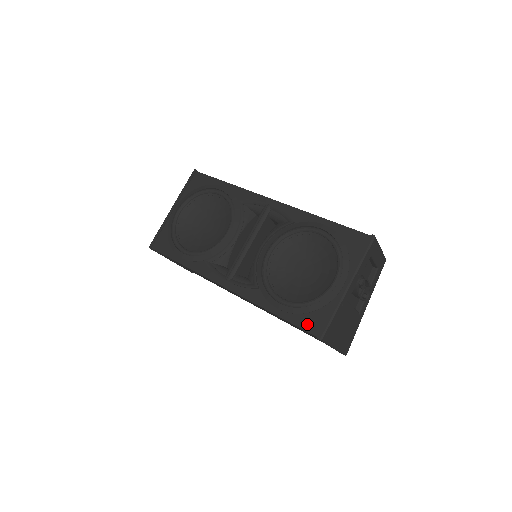
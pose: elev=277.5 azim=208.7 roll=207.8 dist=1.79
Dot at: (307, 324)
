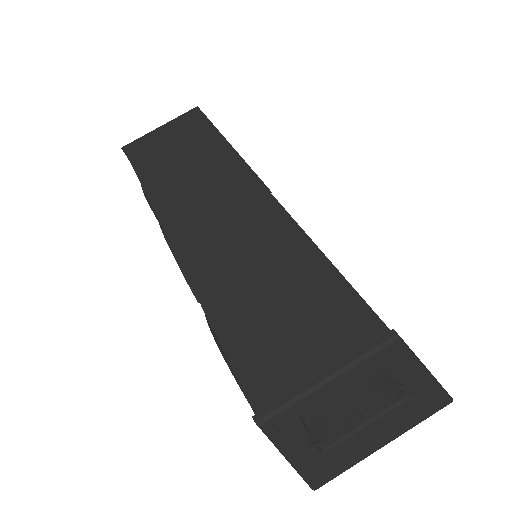
Dot at: occluded
